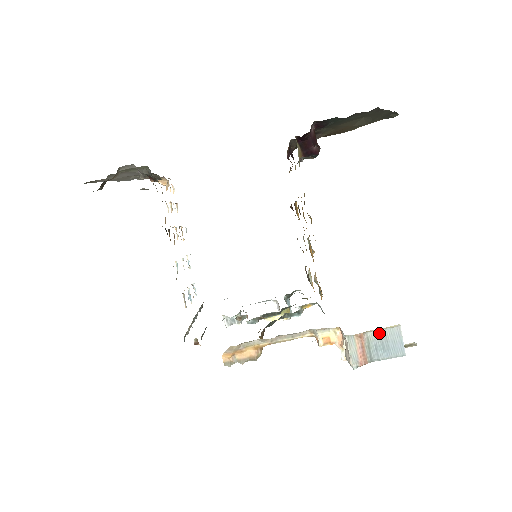
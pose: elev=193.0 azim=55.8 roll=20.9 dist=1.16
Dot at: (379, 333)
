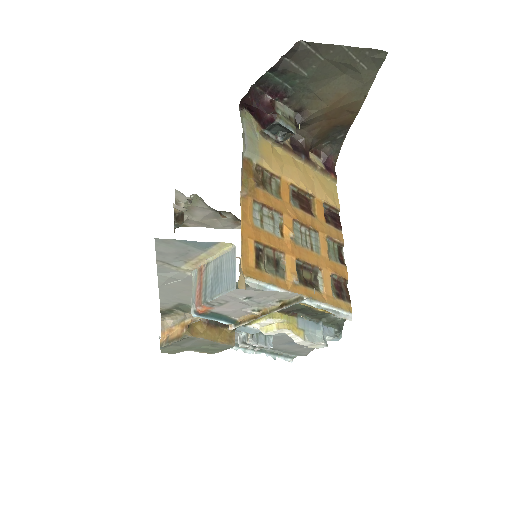
Dot at: (217, 262)
